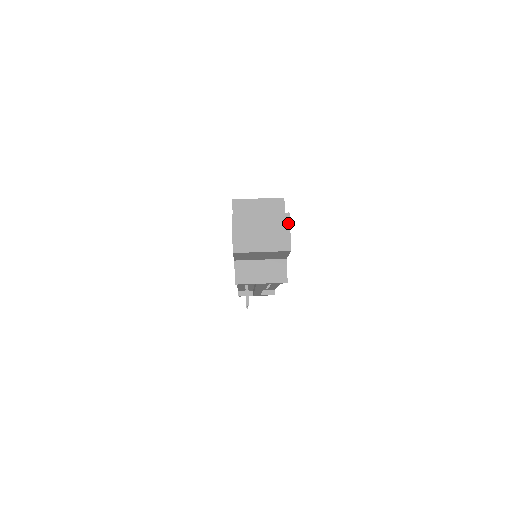
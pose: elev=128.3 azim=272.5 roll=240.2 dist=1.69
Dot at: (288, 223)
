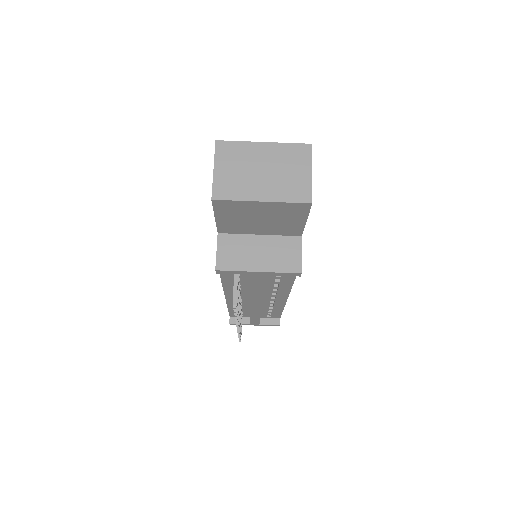
Dot at: (309, 159)
